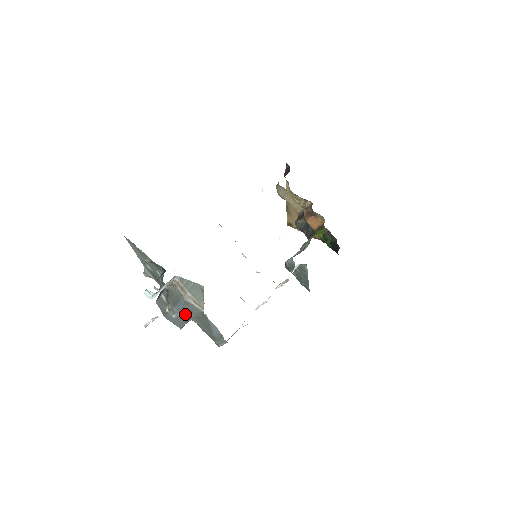
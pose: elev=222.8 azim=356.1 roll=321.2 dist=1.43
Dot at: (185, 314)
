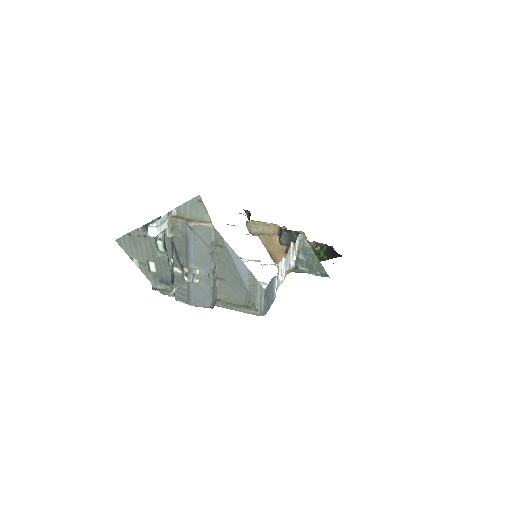
Dot at: (202, 261)
